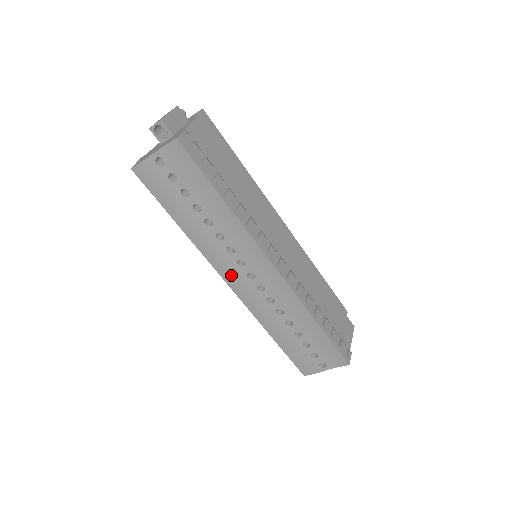
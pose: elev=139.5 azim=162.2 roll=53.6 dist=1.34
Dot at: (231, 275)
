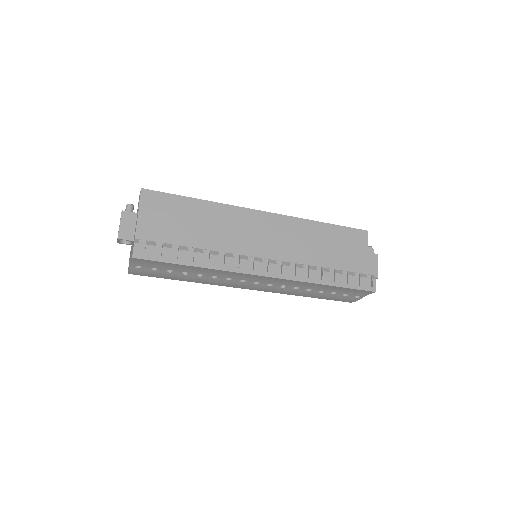
Dot at: (244, 286)
